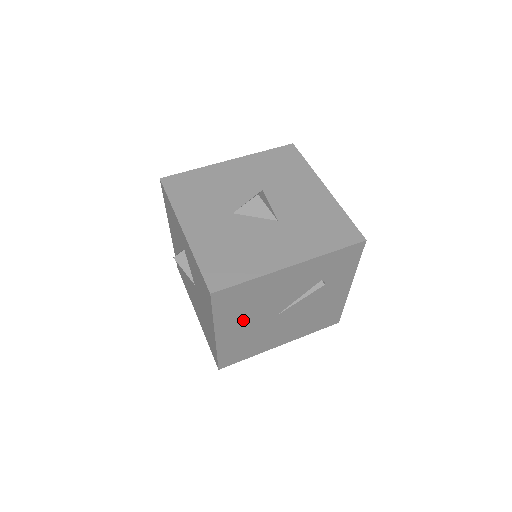
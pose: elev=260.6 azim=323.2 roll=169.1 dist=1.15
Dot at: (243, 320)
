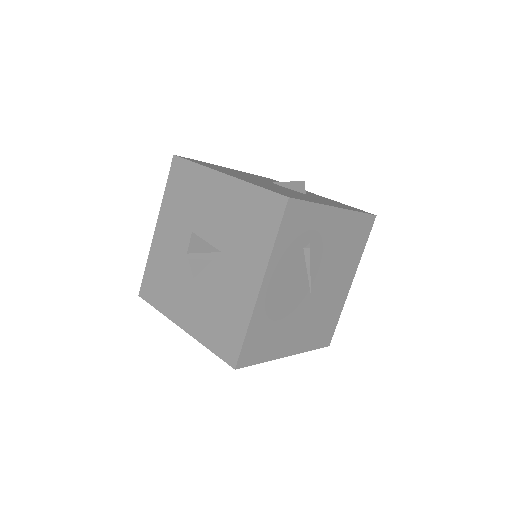
Dot at: (290, 330)
